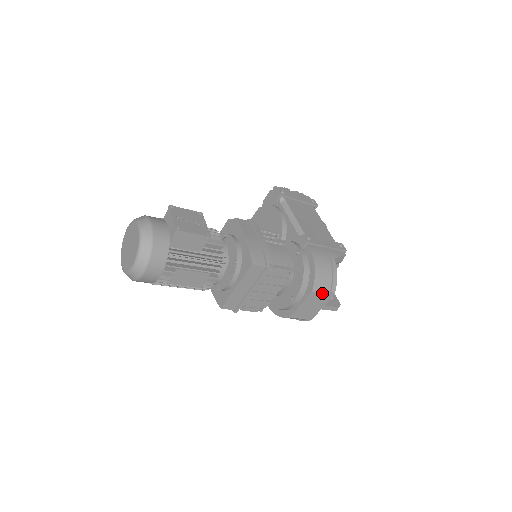
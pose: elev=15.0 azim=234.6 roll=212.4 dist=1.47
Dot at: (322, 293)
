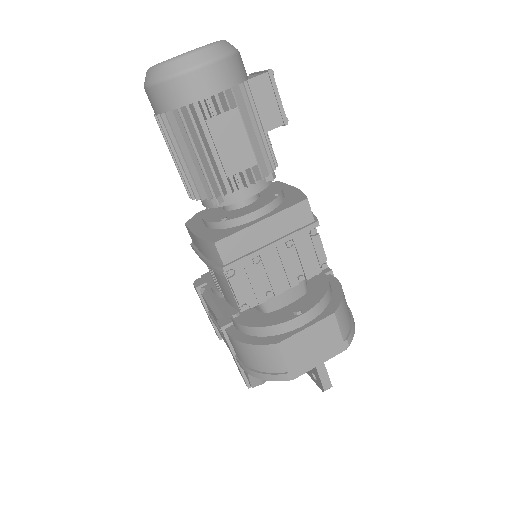
Dot at: (339, 330)
